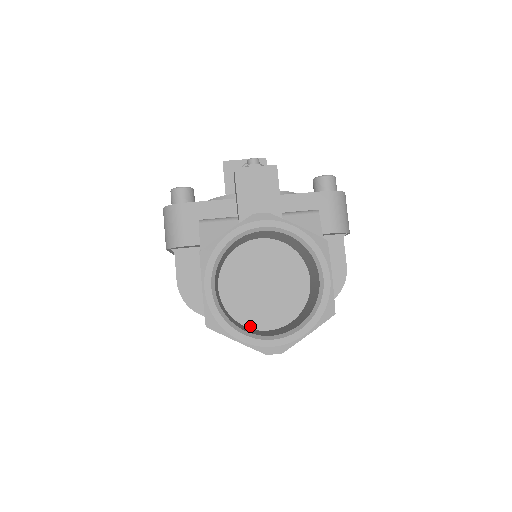
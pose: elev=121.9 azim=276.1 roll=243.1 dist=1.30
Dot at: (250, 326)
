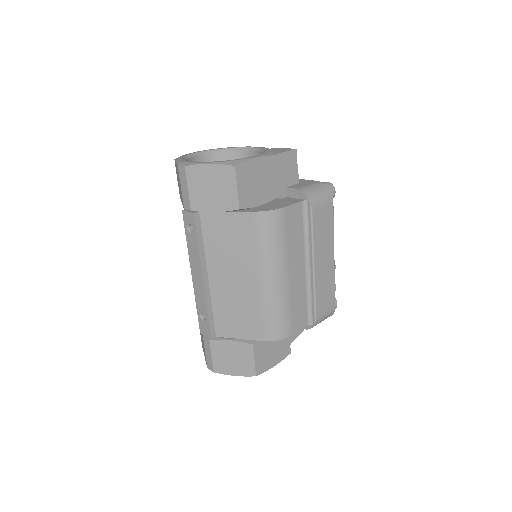
Dot at: occluded
